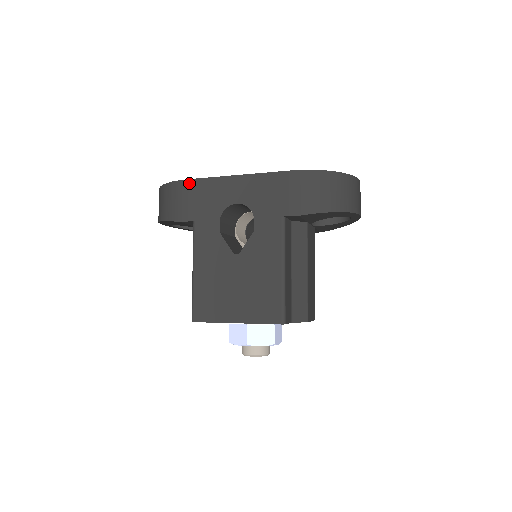
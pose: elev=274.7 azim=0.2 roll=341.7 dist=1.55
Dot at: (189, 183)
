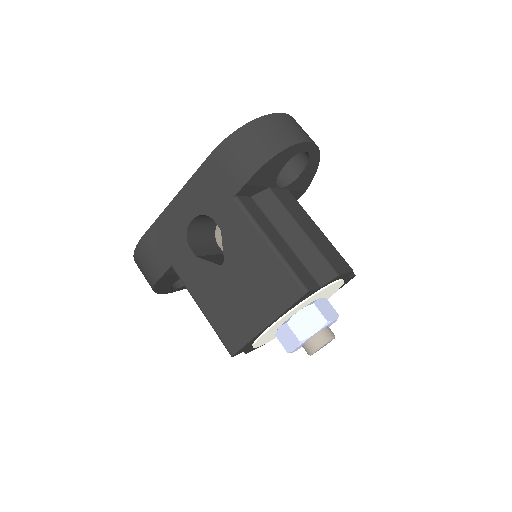
Dot at: (146, 237)
